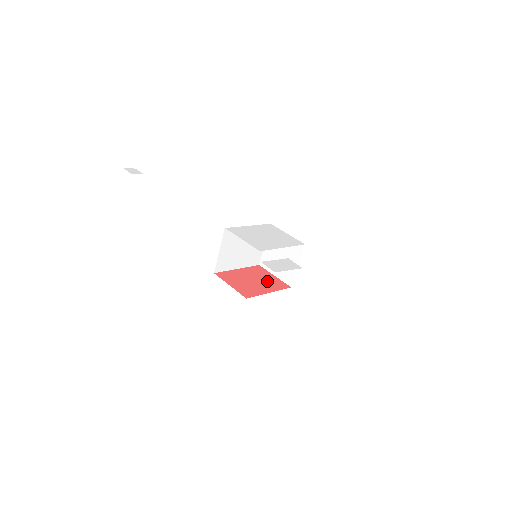
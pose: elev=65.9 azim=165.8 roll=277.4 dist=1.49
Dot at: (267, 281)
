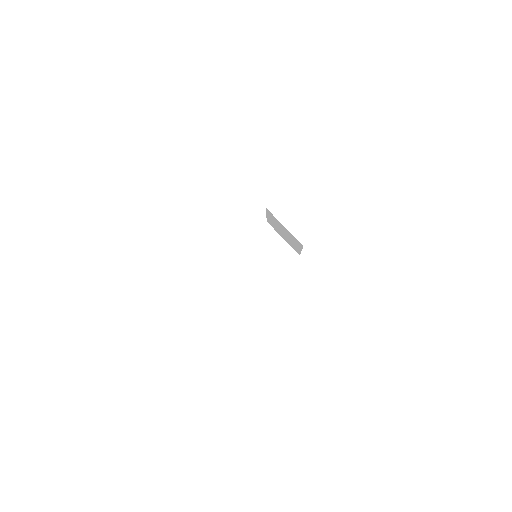
Dot at: occluded
